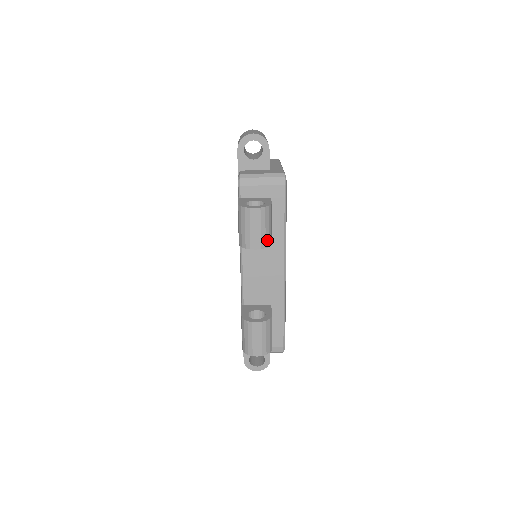
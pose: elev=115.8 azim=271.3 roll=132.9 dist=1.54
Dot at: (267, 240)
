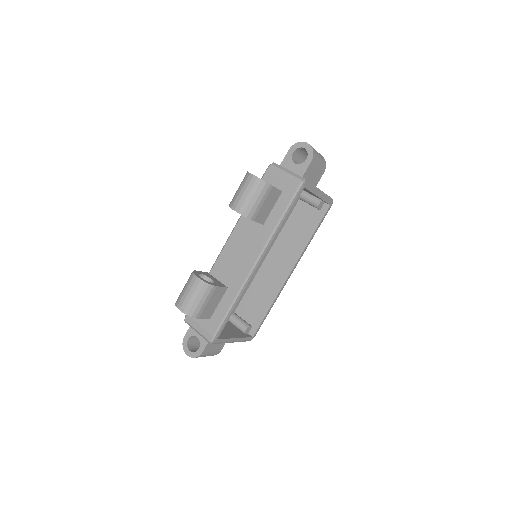
Dot at: (248, 210)
